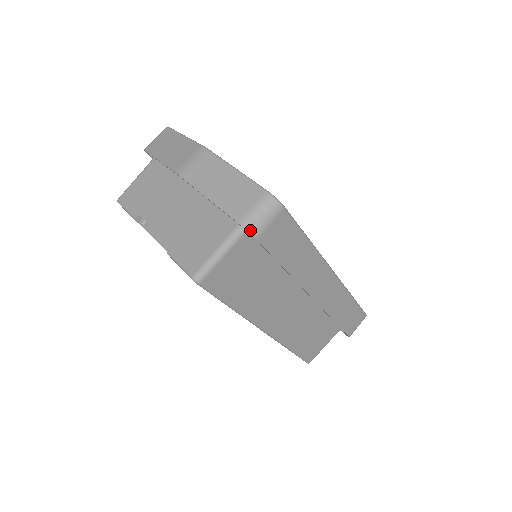
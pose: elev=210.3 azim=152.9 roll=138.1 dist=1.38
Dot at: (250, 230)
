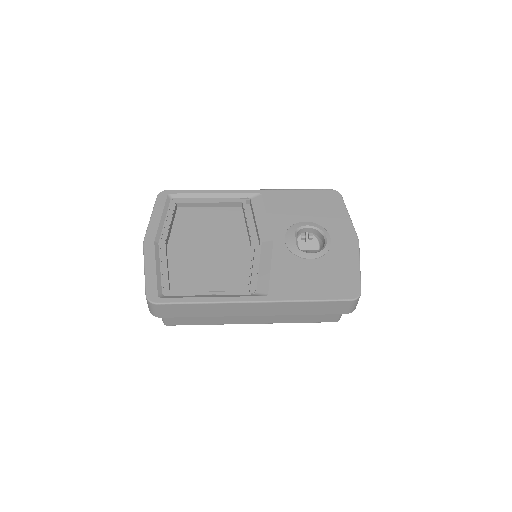
Dot at: (152, 314)
